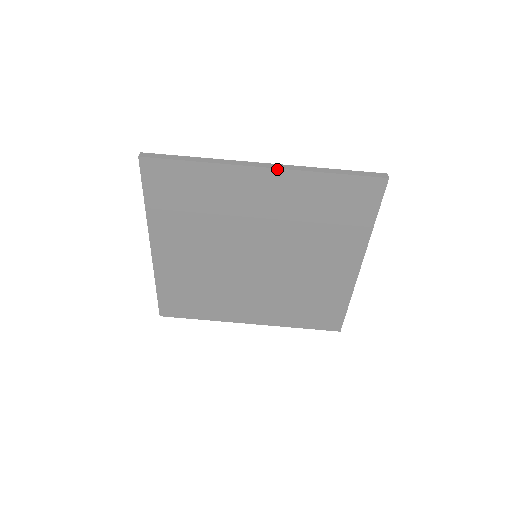
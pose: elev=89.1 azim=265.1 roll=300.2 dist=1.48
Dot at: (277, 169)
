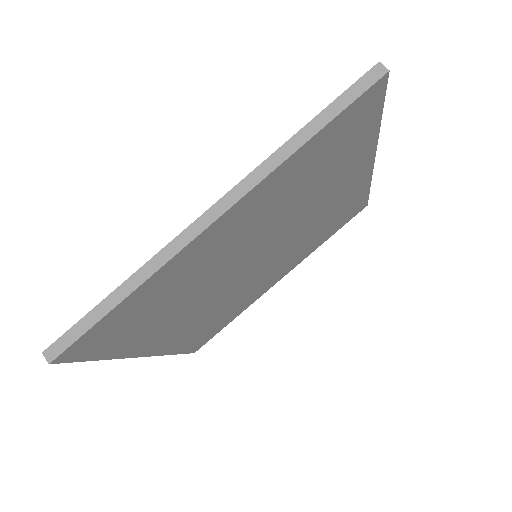
Dot at: (235, 204)
